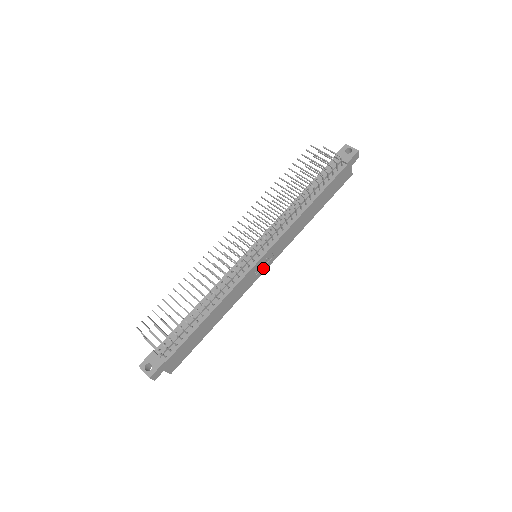
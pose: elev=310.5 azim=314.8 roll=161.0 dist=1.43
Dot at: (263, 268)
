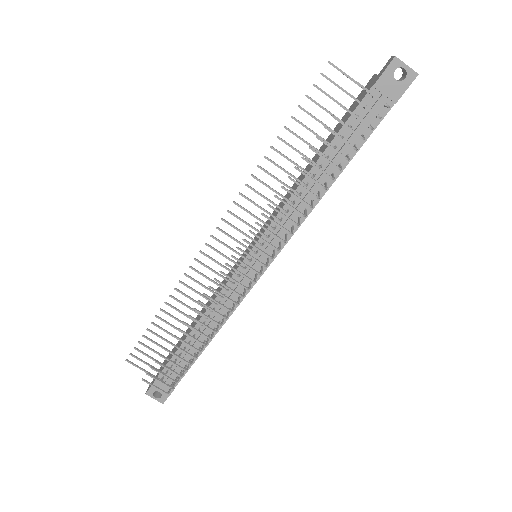
Dot at: occluded
